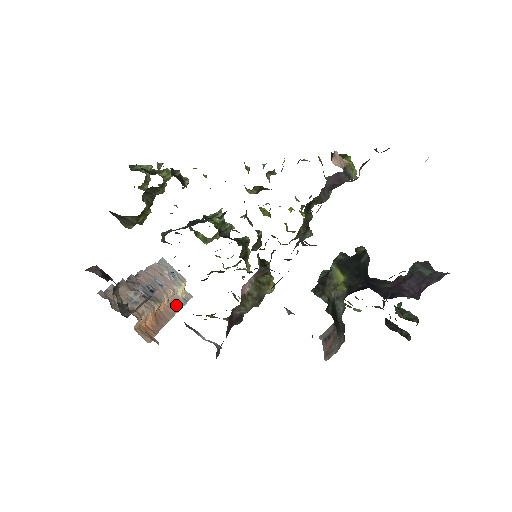
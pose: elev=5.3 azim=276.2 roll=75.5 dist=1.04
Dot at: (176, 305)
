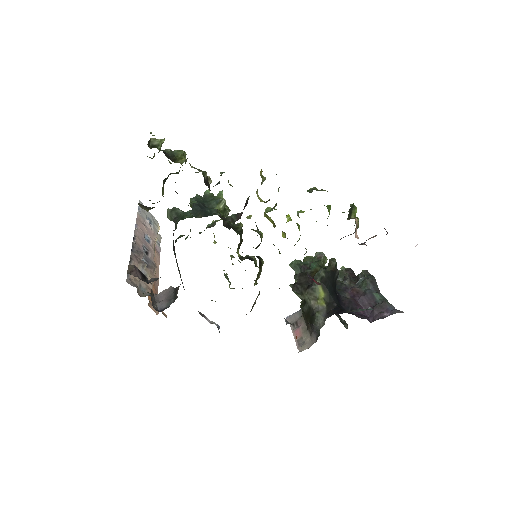
Dot at: (157, 256)
